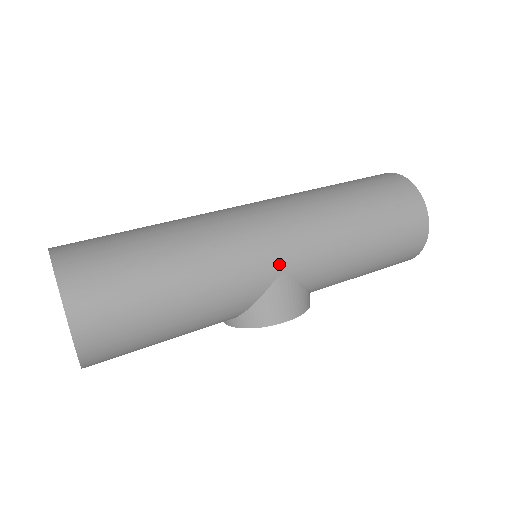
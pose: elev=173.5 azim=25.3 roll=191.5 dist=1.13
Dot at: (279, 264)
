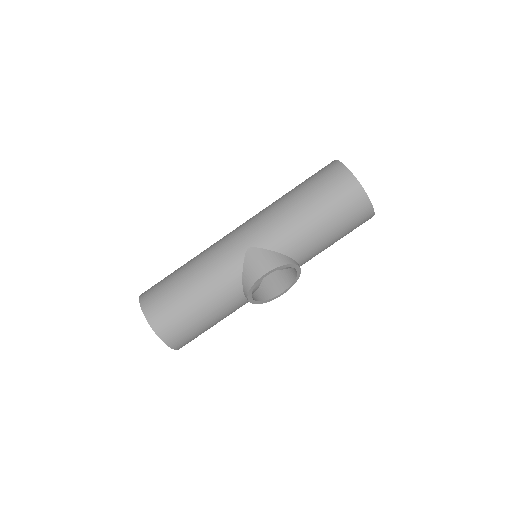
Dot at: (244, 243)
